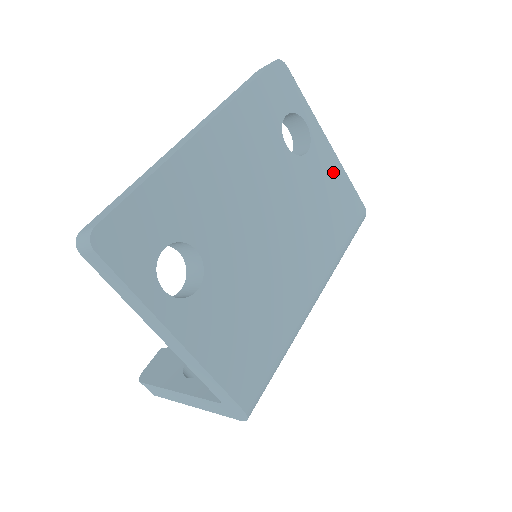
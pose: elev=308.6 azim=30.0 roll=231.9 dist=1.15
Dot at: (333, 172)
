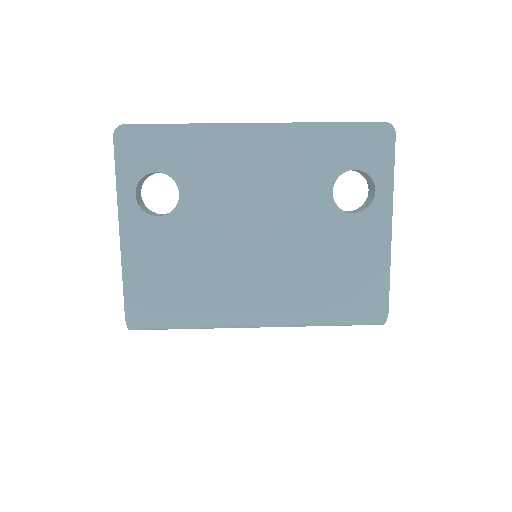
Dot at: (373, 251)
